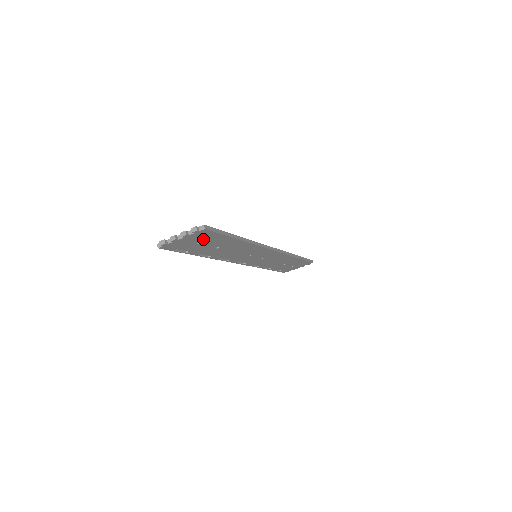
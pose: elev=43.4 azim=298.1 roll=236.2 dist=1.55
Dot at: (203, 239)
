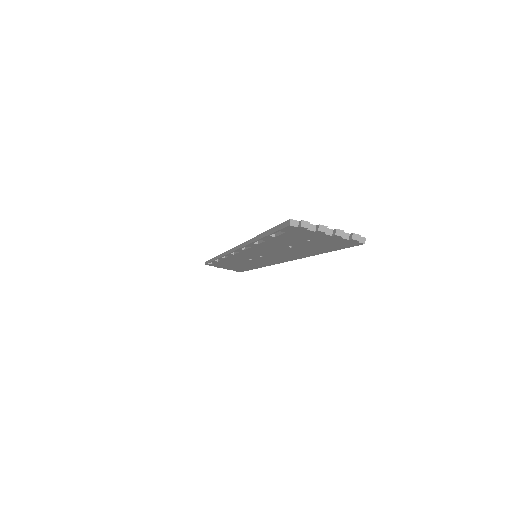
Dot at: (324, 242)
